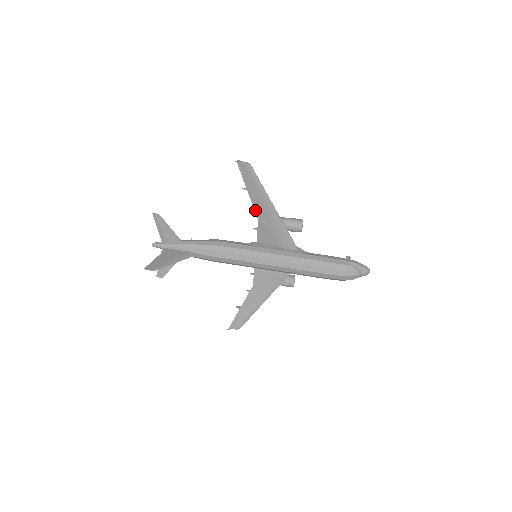
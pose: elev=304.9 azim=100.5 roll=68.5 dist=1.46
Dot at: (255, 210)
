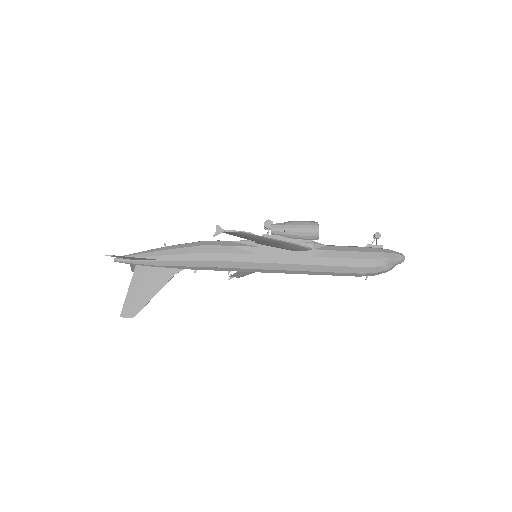
Dot at: (251, 240)
